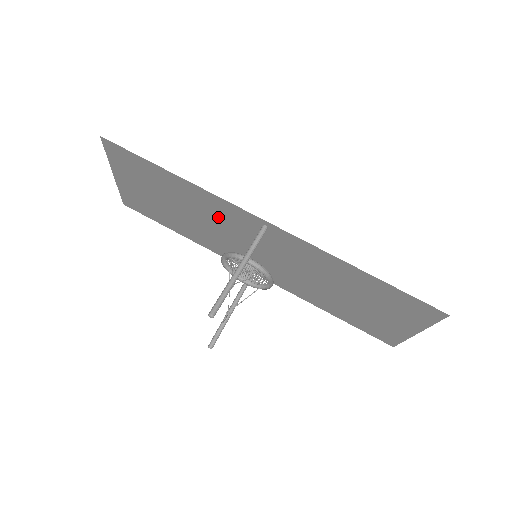
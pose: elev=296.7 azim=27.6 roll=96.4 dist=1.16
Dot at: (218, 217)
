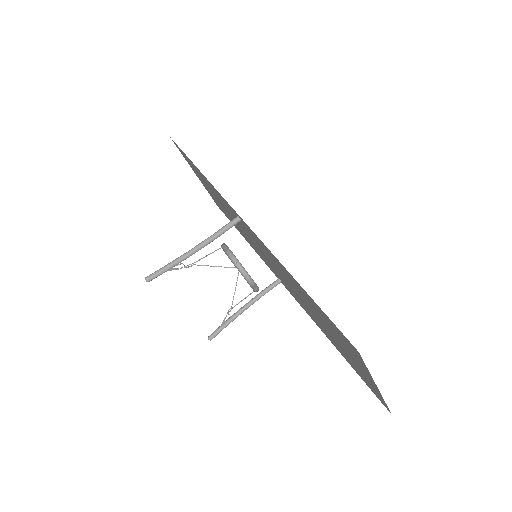
Dot at: (230, 211)
